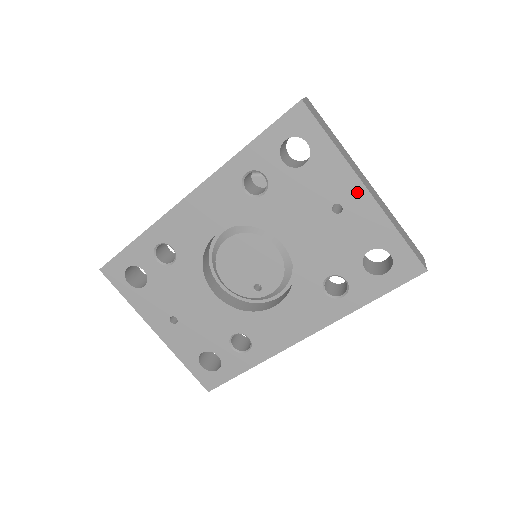
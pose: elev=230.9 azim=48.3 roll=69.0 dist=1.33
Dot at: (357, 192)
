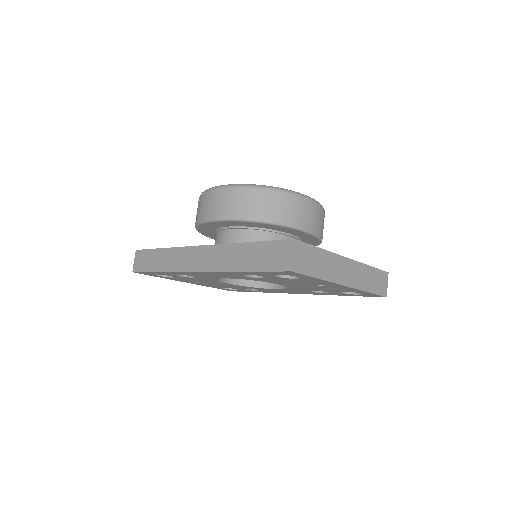
Dot at: (338, 286)
